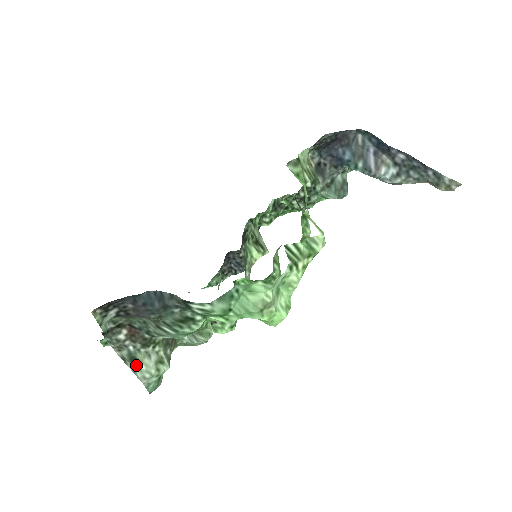
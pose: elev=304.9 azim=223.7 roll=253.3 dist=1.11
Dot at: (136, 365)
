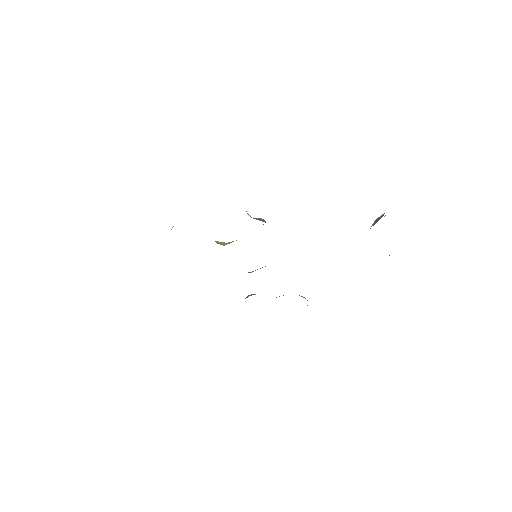
Dot at: occluded
